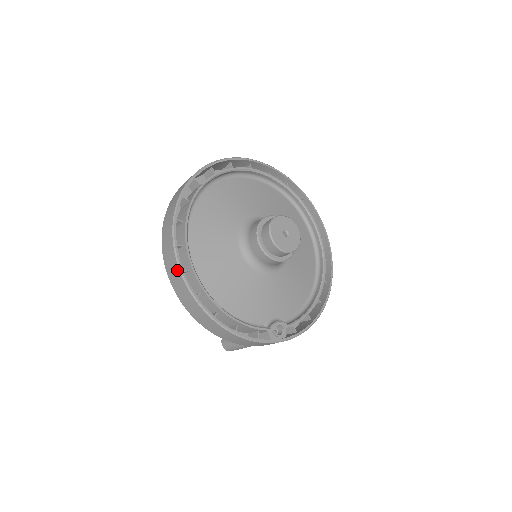
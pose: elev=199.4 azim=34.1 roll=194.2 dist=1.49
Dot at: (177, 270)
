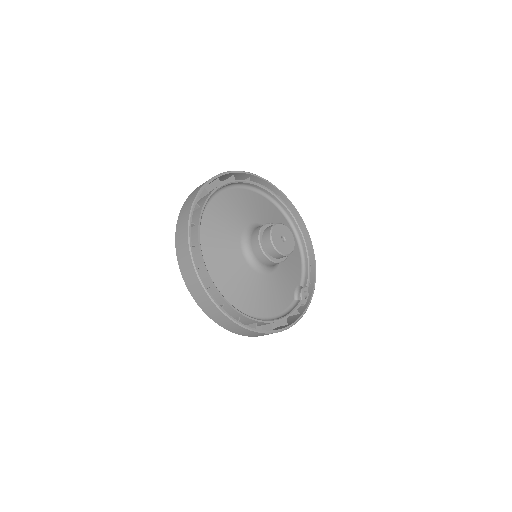
Dot at: (236, 325)
